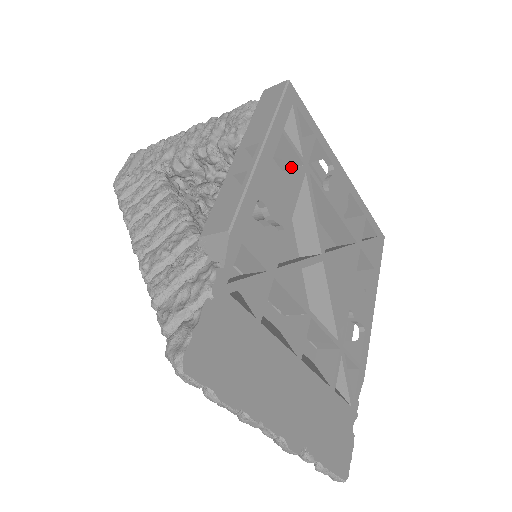
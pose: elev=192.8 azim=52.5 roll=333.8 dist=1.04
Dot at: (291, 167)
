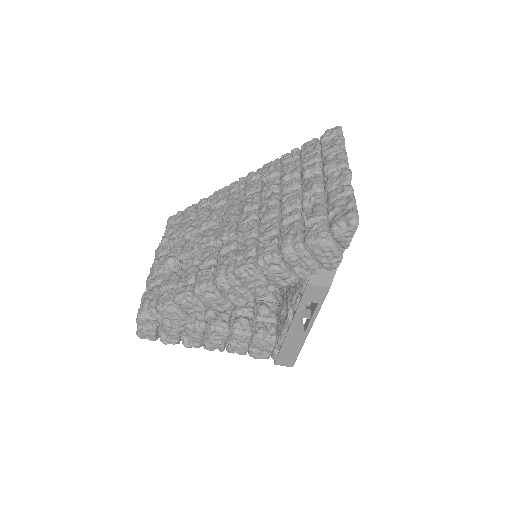
Dot at: occluded
